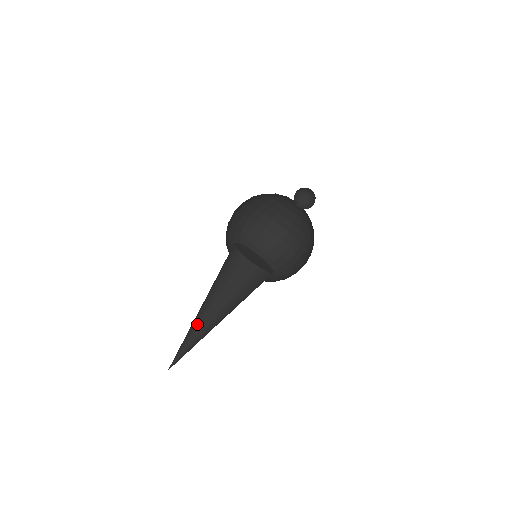
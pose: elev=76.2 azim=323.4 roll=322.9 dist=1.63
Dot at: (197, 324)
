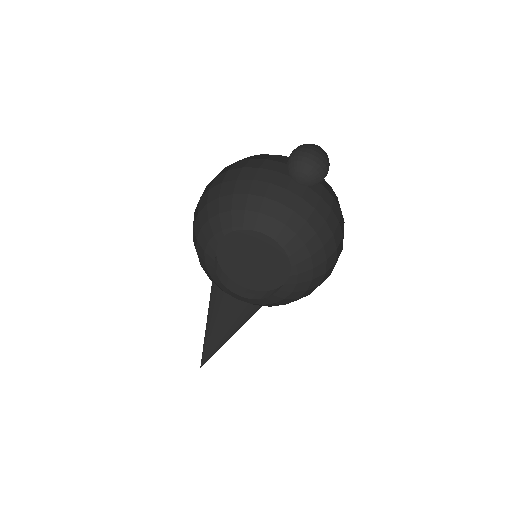
Dot at: (211, 340)
